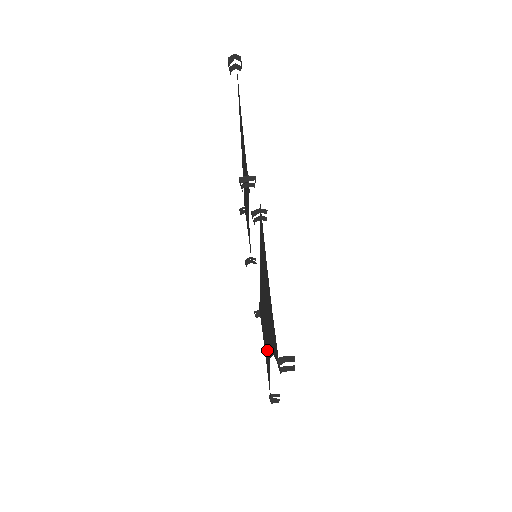
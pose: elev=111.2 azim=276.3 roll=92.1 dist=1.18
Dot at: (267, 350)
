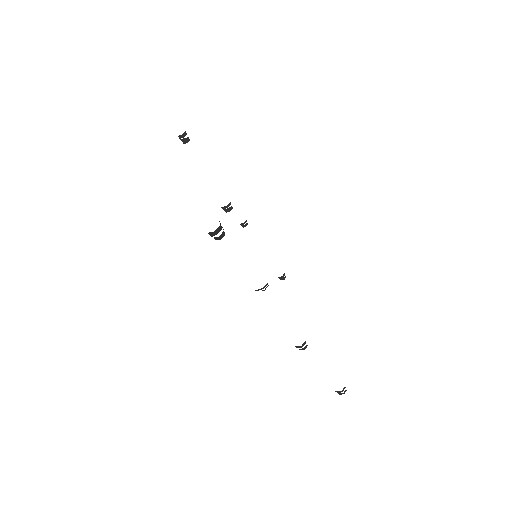
Dot at: occluded
